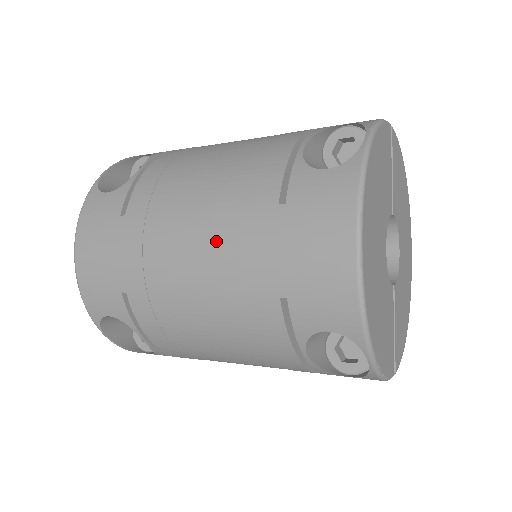
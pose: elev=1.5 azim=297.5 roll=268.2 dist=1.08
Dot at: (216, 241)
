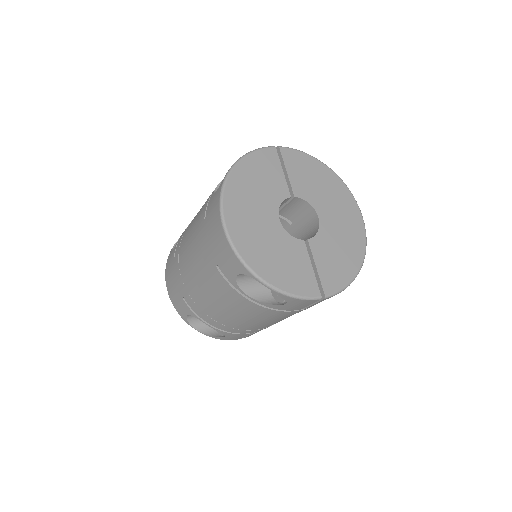
Dot at: (193, 251)
